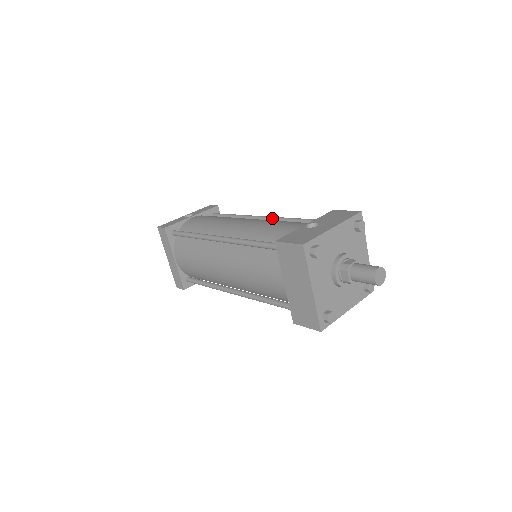
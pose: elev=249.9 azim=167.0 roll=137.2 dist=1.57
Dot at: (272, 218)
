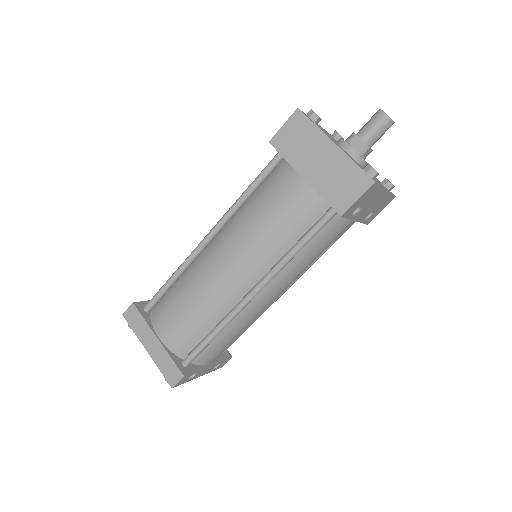
Dot at: occluded
